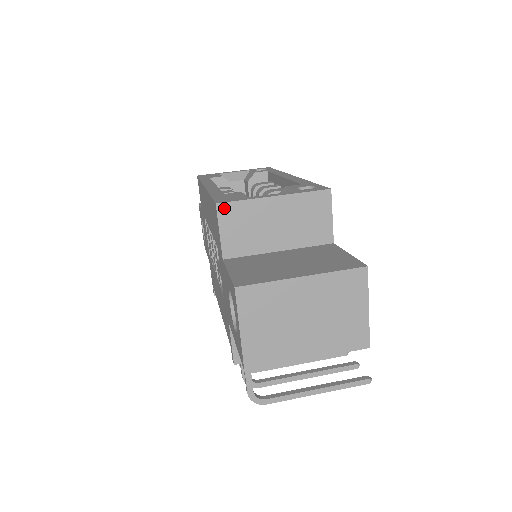
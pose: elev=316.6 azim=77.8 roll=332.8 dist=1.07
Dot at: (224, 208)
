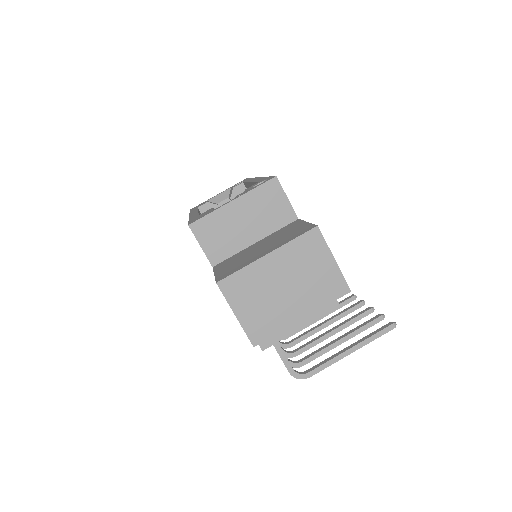
Dot at: (196, 226)
